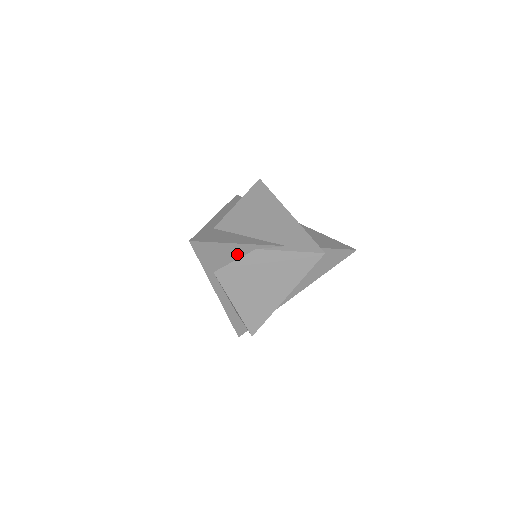
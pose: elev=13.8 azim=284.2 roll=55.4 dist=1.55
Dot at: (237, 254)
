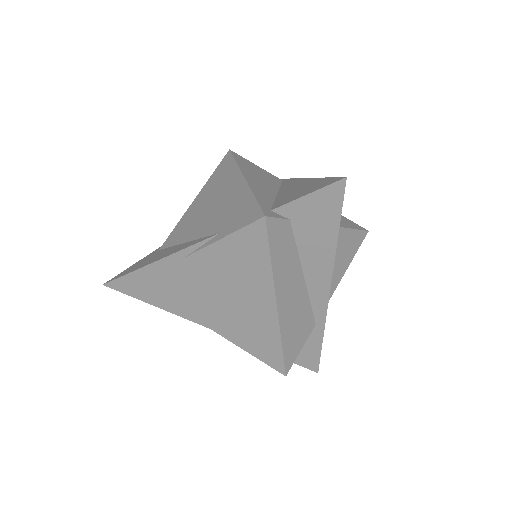
Dot at: (173, 274)
